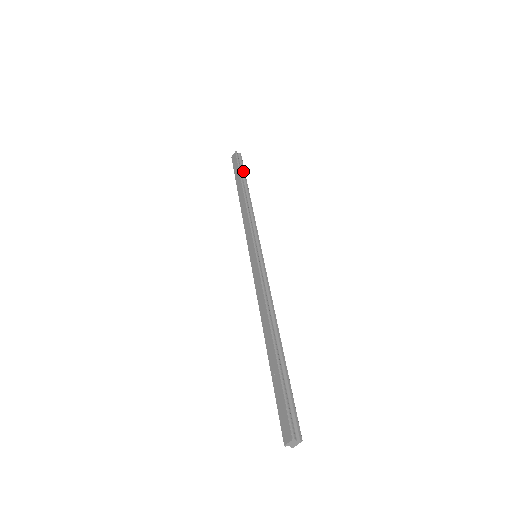
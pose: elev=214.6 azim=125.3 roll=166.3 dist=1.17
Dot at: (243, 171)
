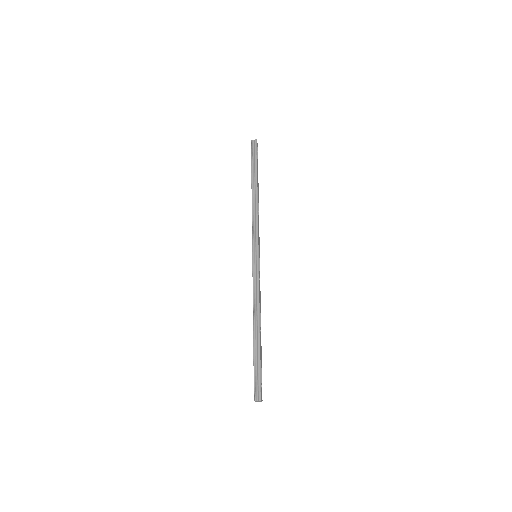
Dot at: (255, 163)
